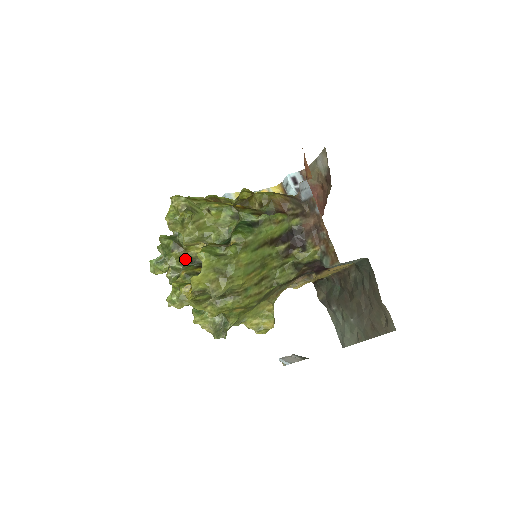
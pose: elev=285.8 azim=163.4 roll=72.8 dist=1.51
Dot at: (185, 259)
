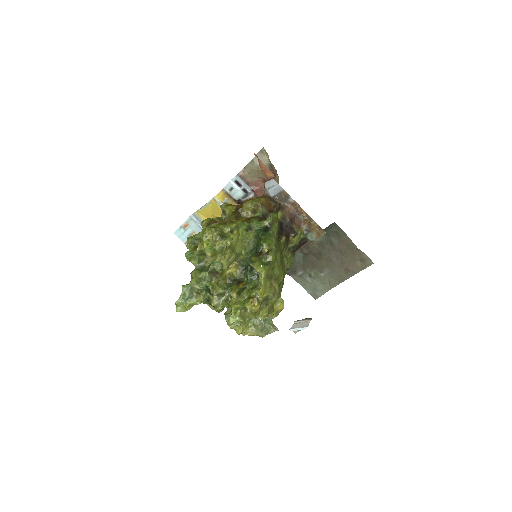
Dot at: (223, 283)
